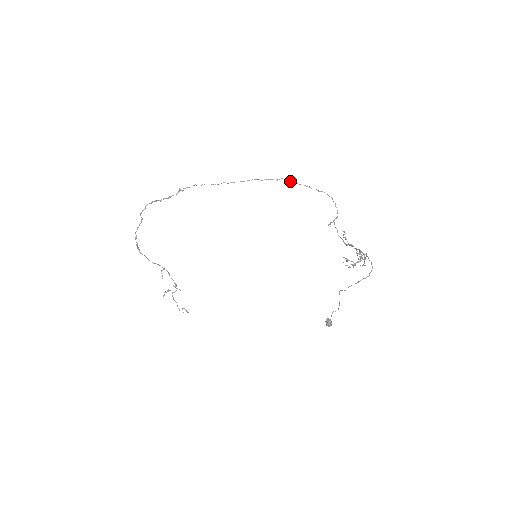
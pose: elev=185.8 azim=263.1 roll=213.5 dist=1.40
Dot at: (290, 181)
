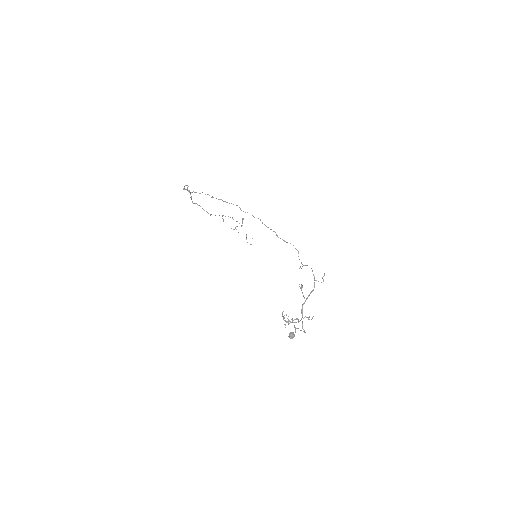
Dot at: occluded
